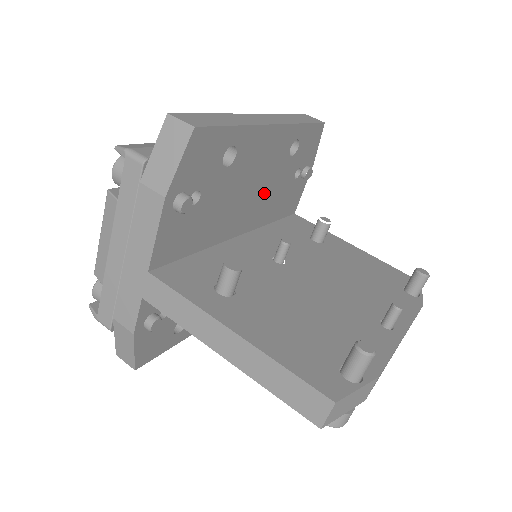
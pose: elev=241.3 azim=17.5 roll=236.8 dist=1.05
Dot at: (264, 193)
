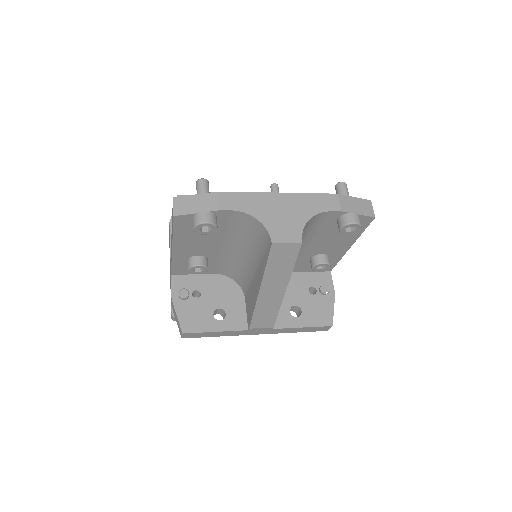
Dot at: occluded
